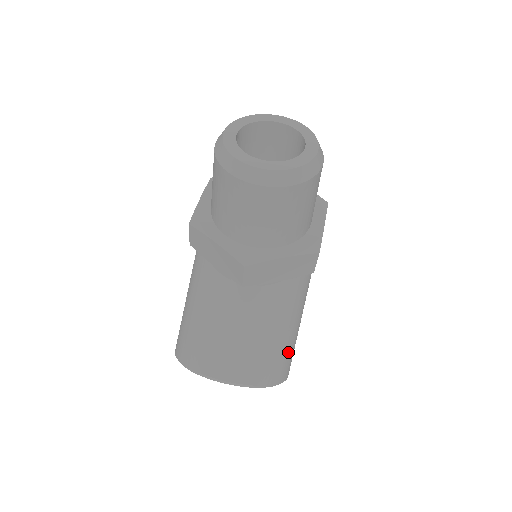
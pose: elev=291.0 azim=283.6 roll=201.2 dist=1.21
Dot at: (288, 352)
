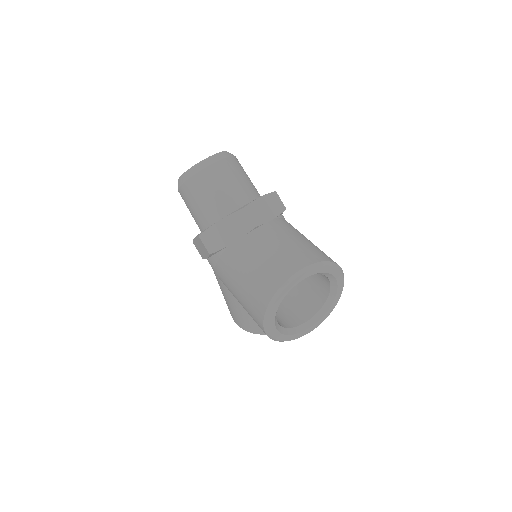
Dot at: occluded
